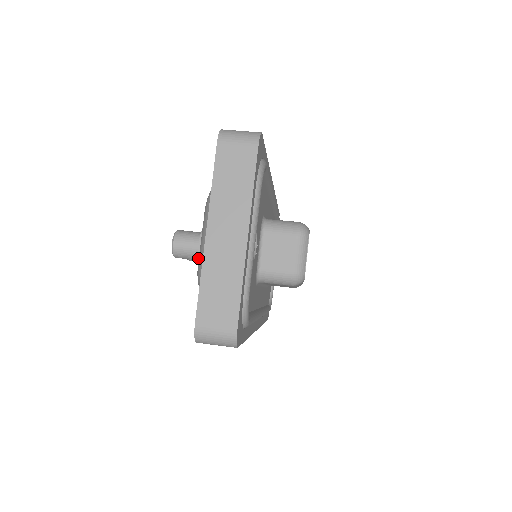
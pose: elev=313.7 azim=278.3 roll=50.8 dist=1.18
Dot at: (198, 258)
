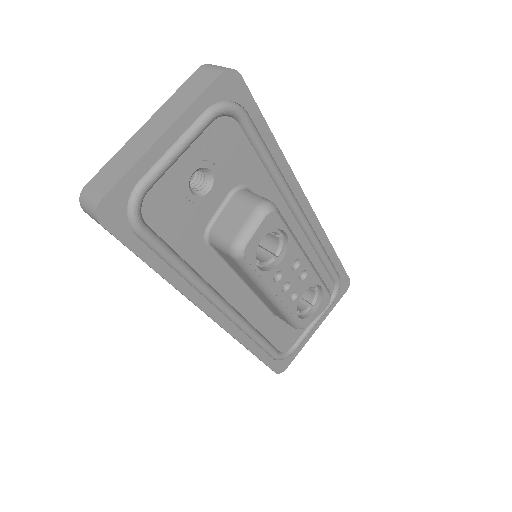
Dot at: occluded
